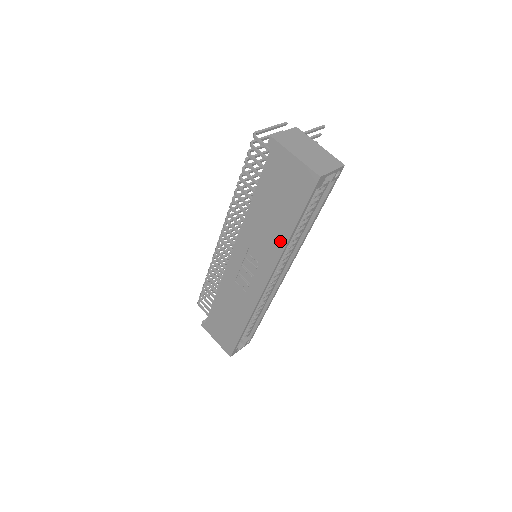
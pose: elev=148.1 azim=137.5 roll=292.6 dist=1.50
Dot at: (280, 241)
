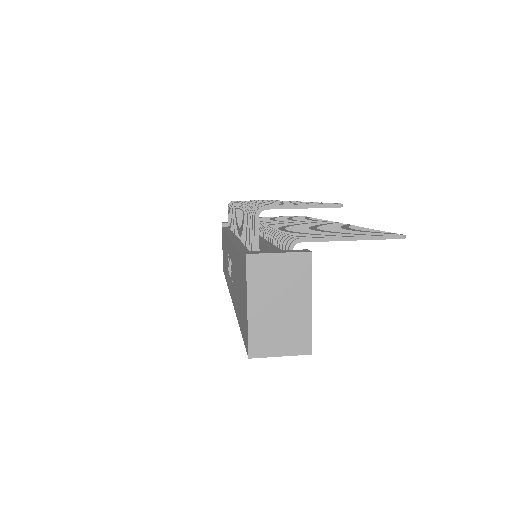
Dot at: (236, 308)
